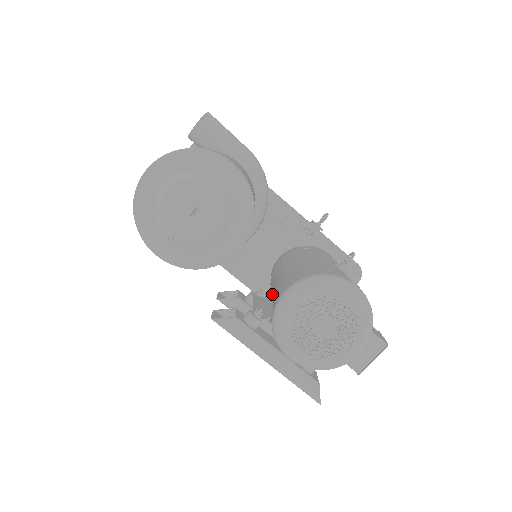
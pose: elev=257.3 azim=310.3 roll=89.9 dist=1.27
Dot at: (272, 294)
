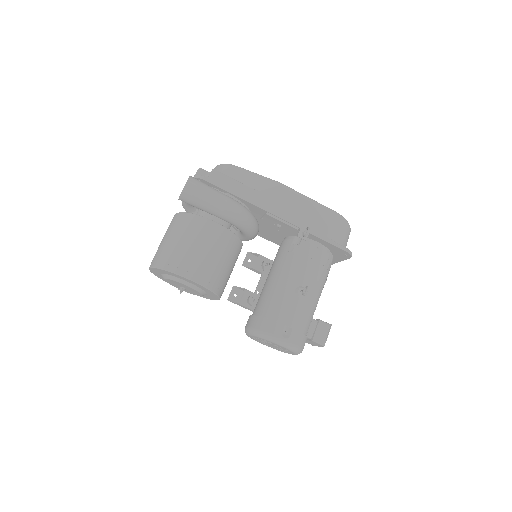
Dot at: occluded
